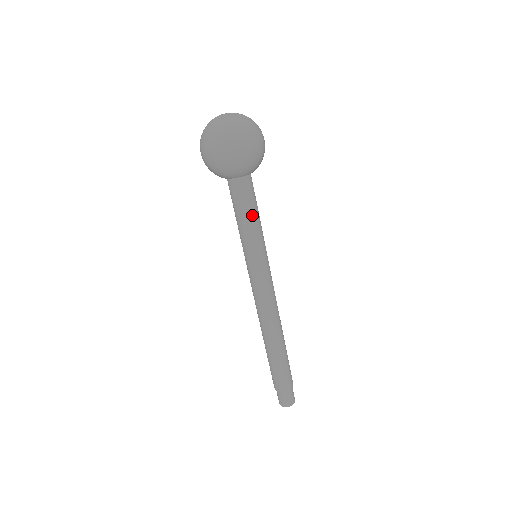
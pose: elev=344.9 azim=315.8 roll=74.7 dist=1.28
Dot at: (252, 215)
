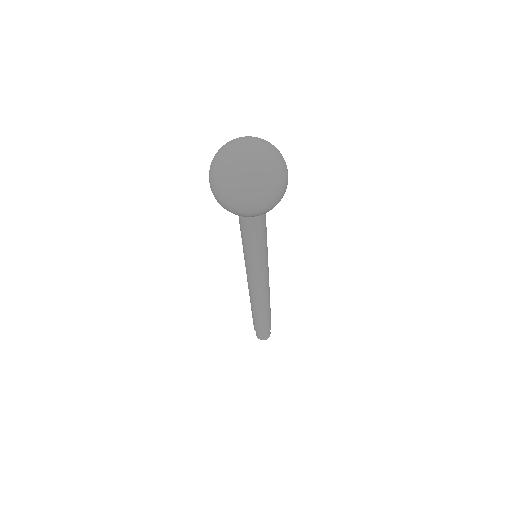
Dot at: (261, 236)
